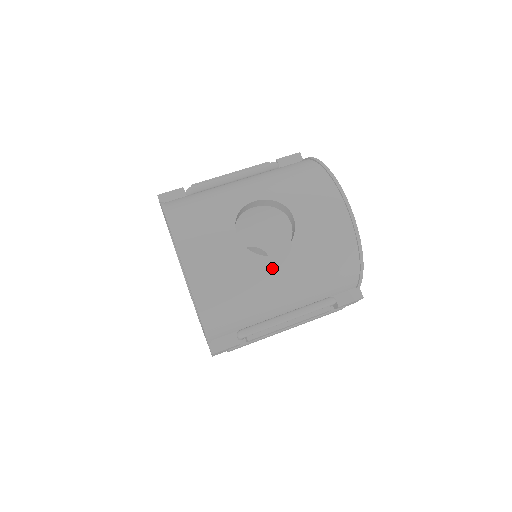
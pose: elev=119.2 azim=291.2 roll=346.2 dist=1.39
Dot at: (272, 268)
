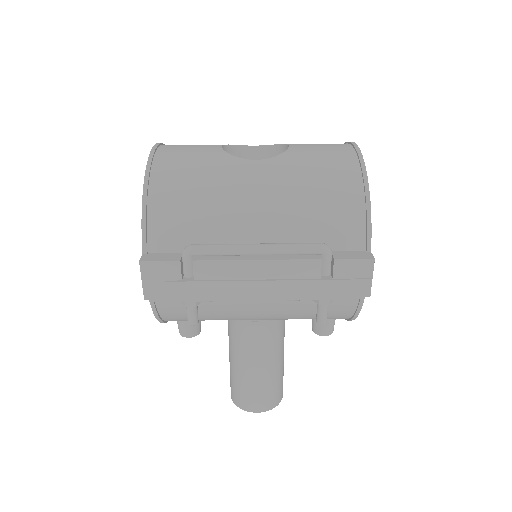
Dot at: (247, 169)
